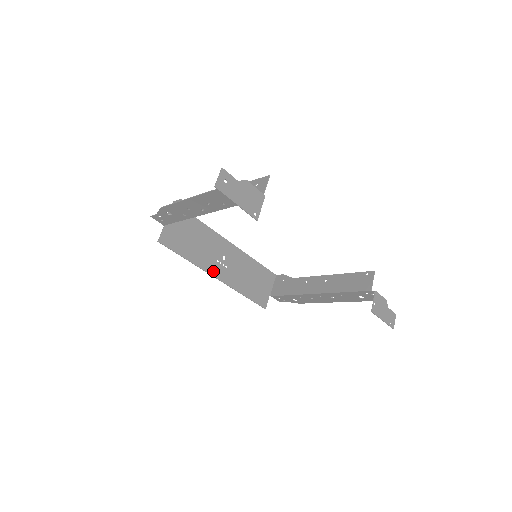
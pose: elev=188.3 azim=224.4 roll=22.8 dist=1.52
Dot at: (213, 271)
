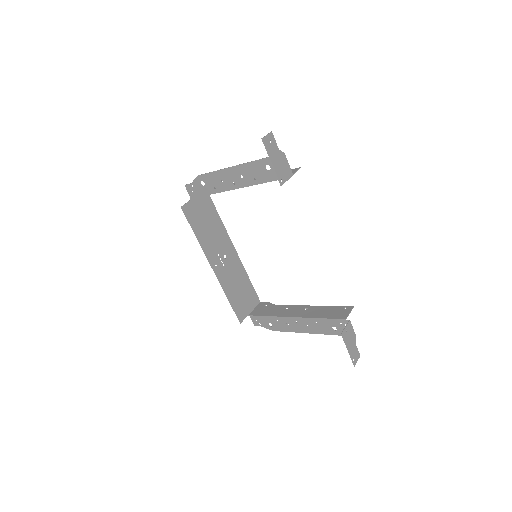
Dot at: (212, 260)
